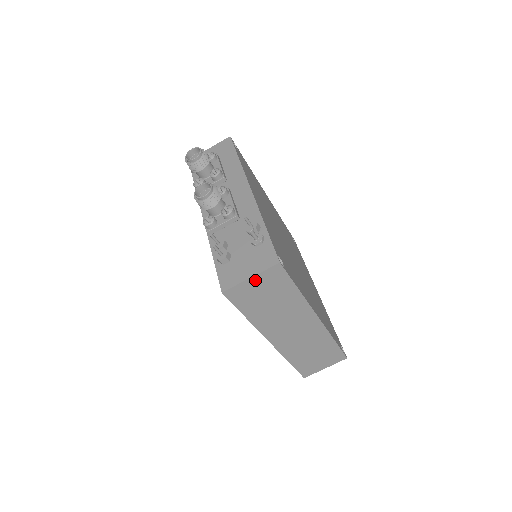
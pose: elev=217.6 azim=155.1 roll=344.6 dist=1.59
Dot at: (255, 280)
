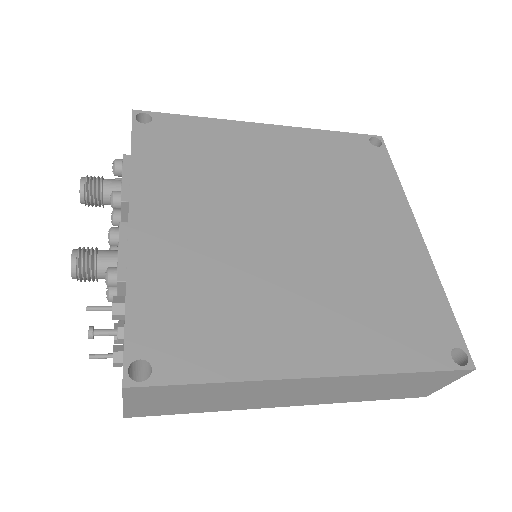
Dot at: (134, 402)
